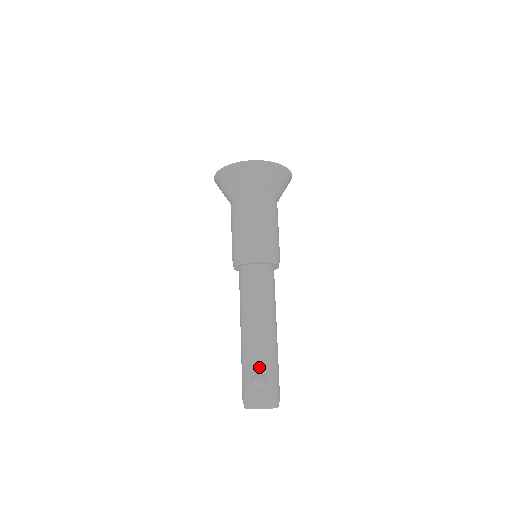
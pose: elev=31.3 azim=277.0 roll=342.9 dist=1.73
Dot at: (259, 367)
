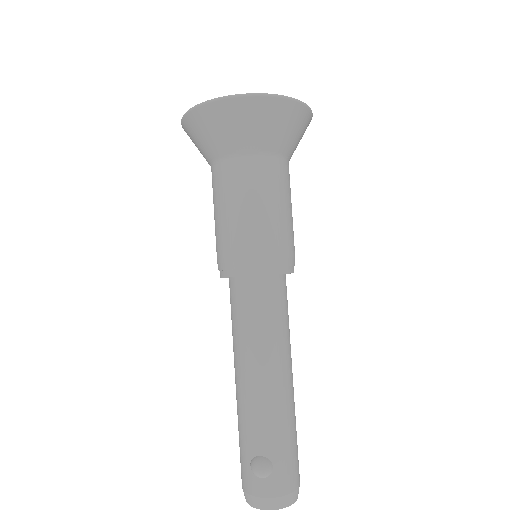
Dot at: (261, 446)
